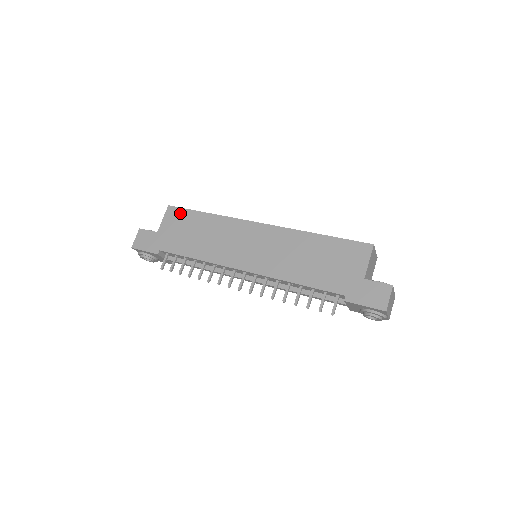
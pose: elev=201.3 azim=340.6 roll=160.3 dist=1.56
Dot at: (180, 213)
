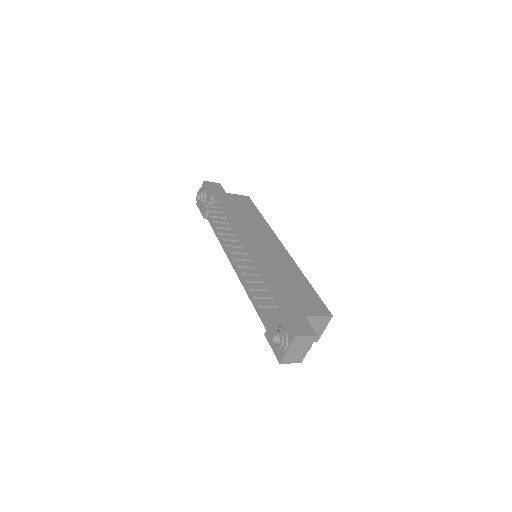
Dot at: (250, 203)
